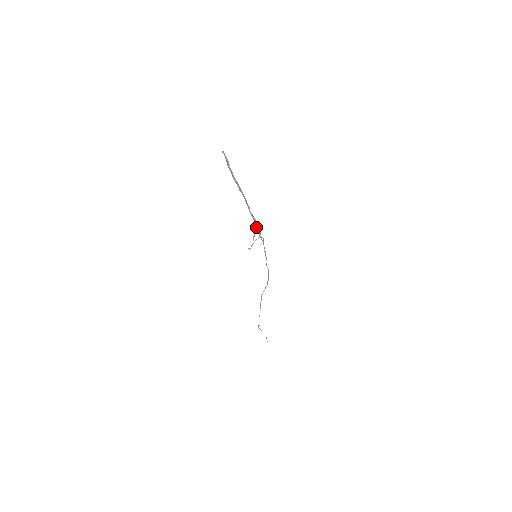
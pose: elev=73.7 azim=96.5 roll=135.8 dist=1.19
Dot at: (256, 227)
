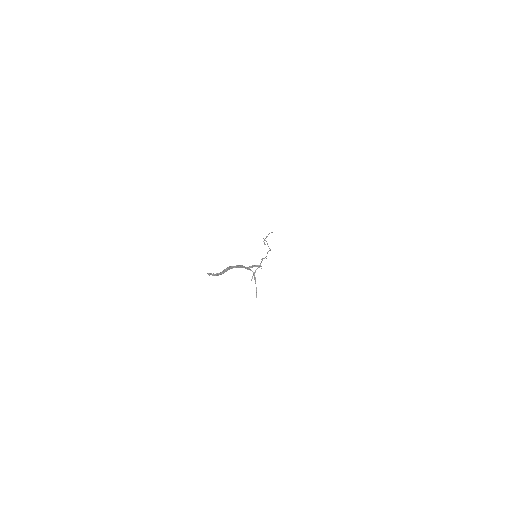
Dot at: occluded
